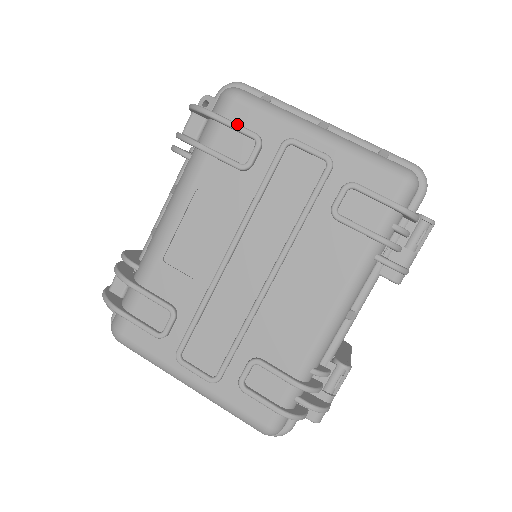
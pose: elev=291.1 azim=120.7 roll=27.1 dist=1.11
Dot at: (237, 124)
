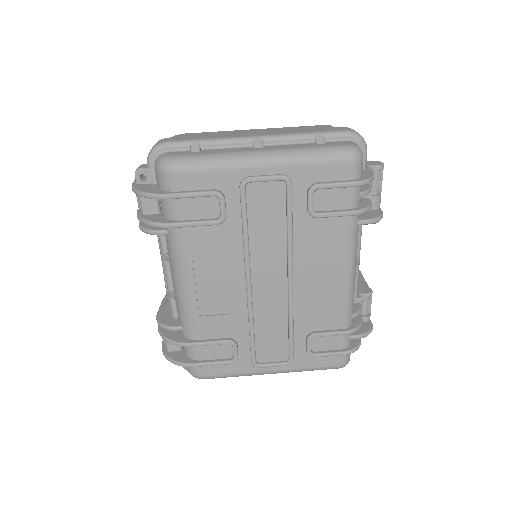
Dot at: (193, 193)
